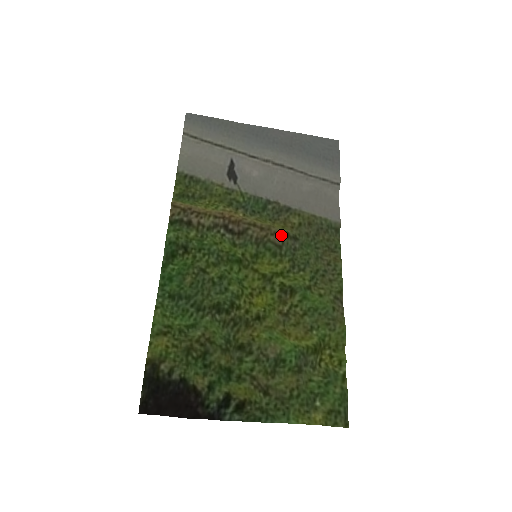
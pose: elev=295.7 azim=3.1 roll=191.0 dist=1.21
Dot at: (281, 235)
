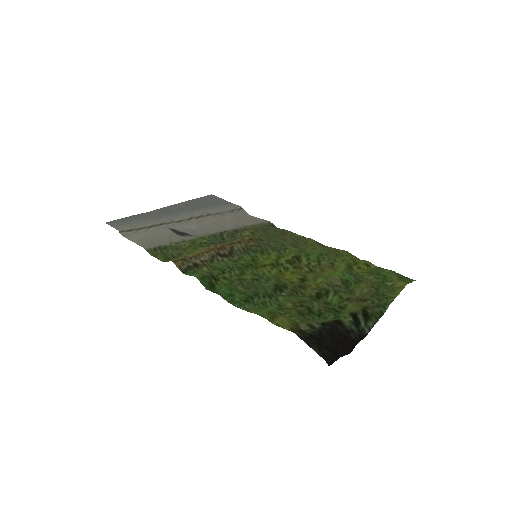
Dot at: (253, 240)
